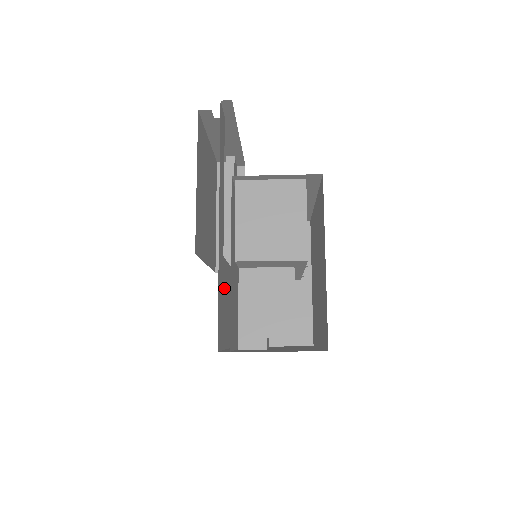
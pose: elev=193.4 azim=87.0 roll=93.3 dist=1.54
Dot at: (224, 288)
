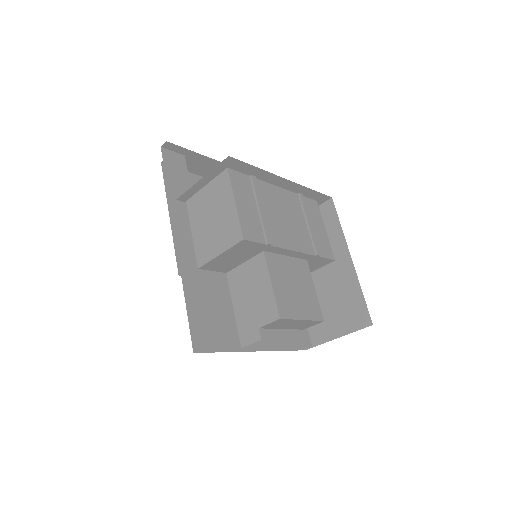
Dot at: occluded
